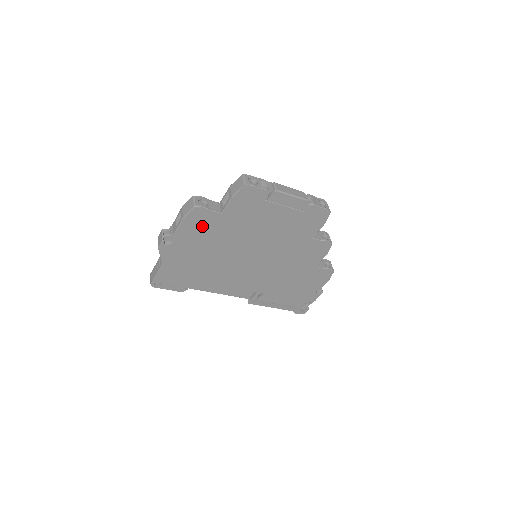
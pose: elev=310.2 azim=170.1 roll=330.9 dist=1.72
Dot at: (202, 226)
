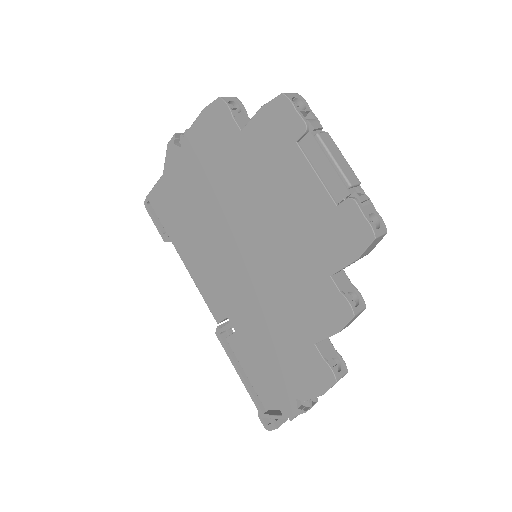
Dot at: (216, 139)
